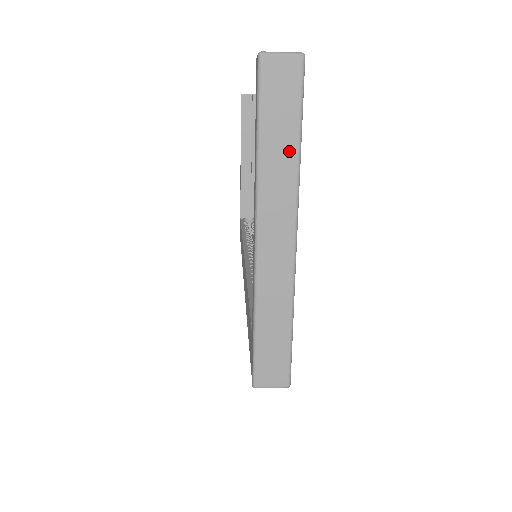
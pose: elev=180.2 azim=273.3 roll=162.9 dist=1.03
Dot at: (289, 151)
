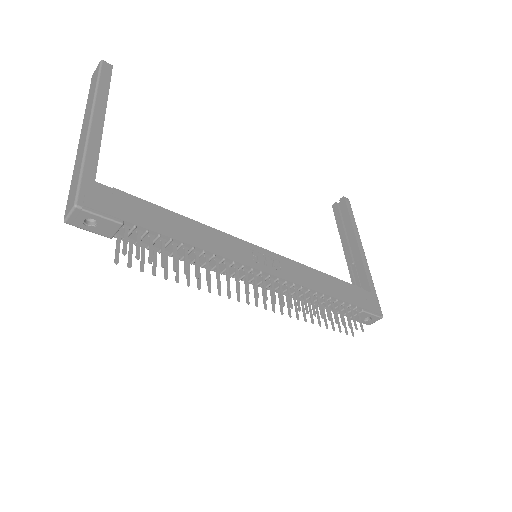
Dot at: (93, 93)
